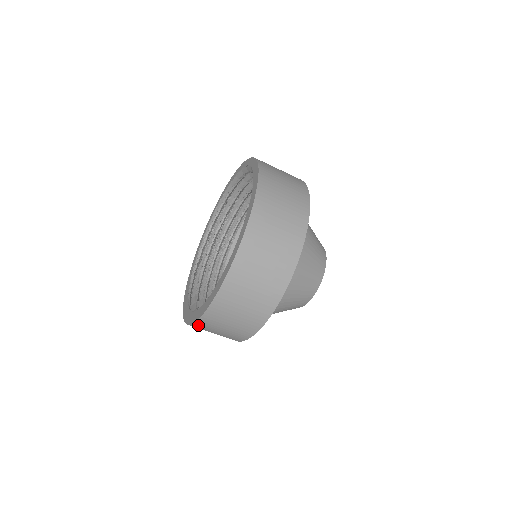
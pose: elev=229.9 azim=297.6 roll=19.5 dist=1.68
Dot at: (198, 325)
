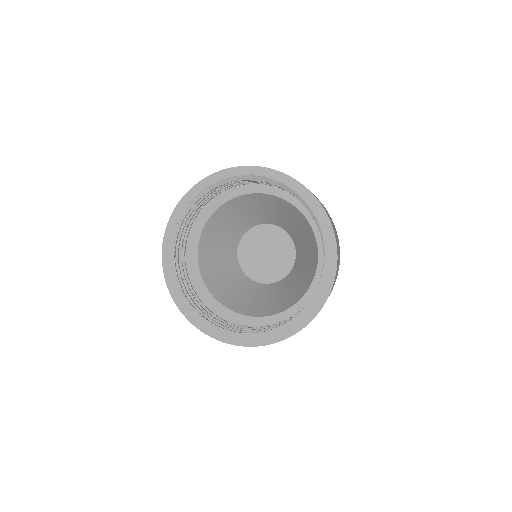
Dot at: (275, 342)
